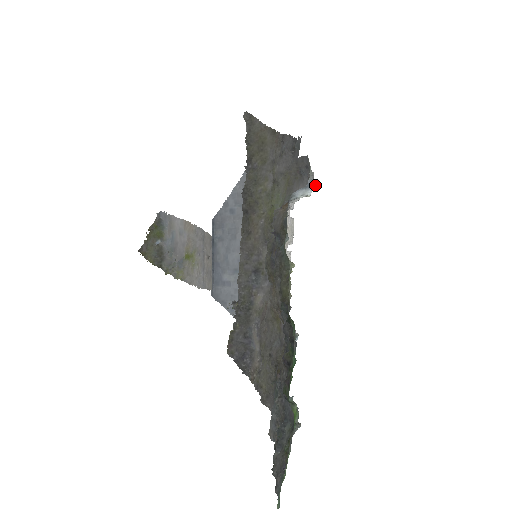
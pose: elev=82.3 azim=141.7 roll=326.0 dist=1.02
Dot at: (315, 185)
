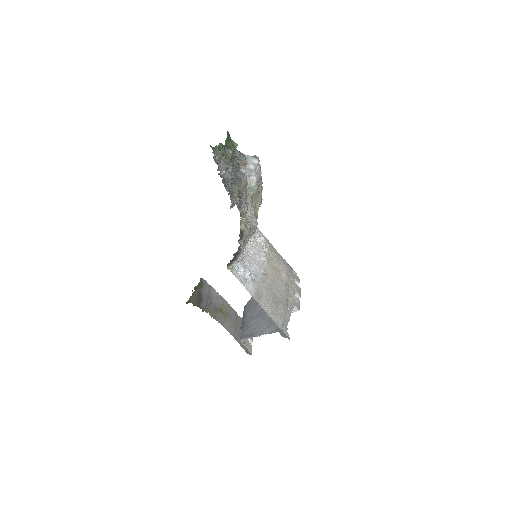
Dot at: occluded
